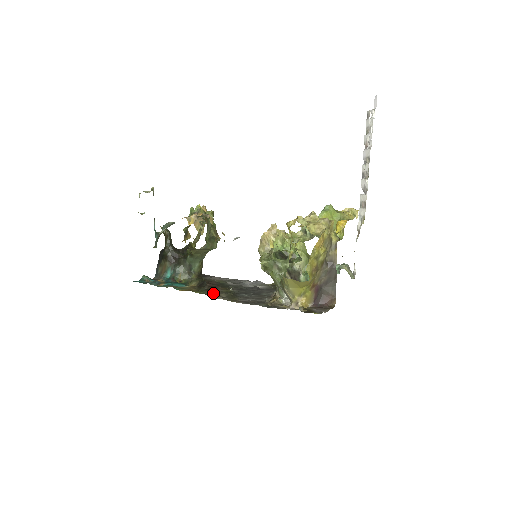
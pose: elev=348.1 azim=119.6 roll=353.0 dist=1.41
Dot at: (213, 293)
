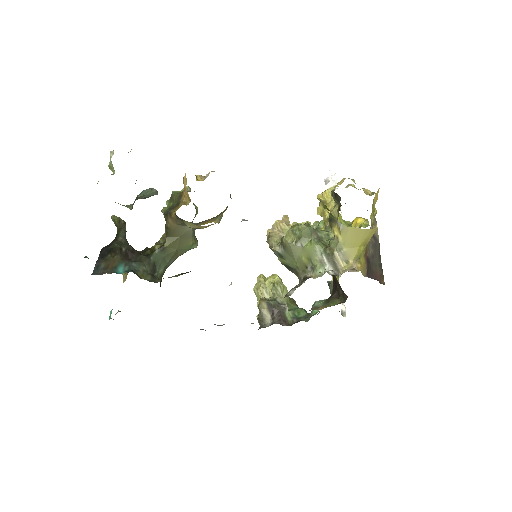
Dot at: occluded
